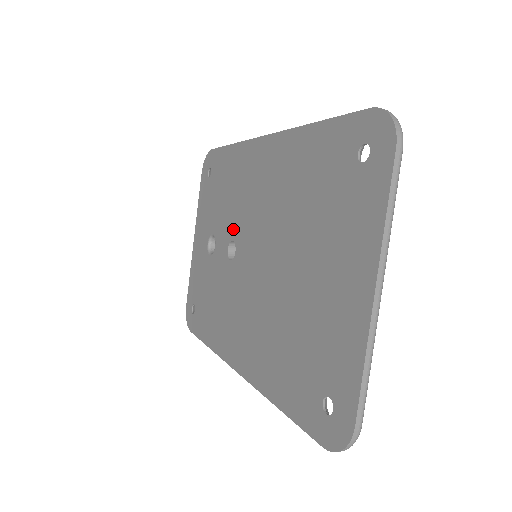
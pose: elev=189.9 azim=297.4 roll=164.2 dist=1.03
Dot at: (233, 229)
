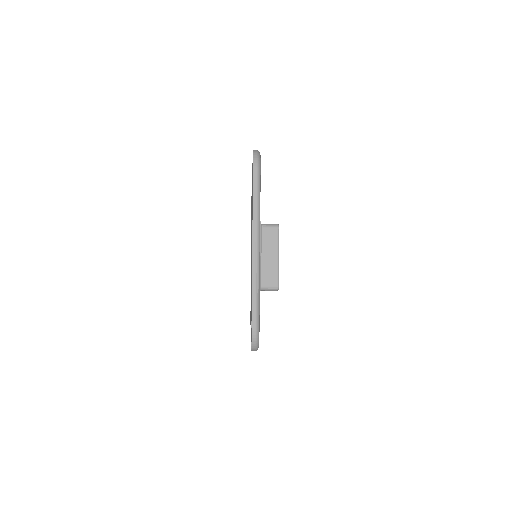
Dot at: occluded
